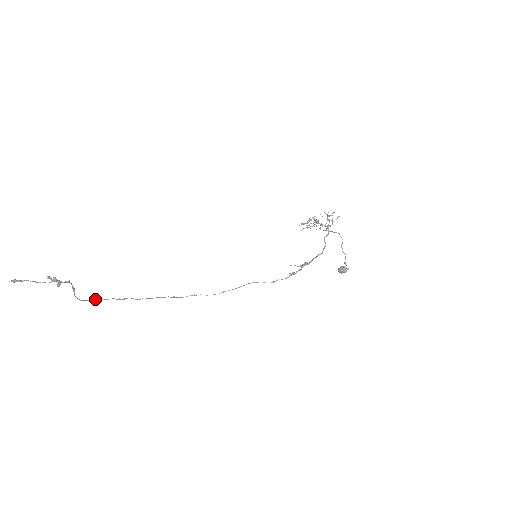
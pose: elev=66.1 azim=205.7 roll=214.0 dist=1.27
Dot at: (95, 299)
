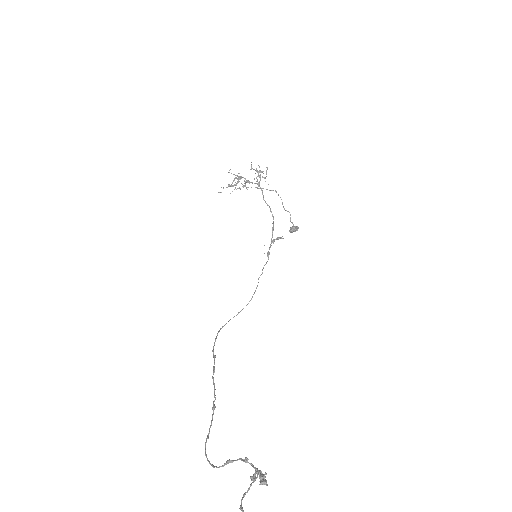
Dot at: (205, 444)
